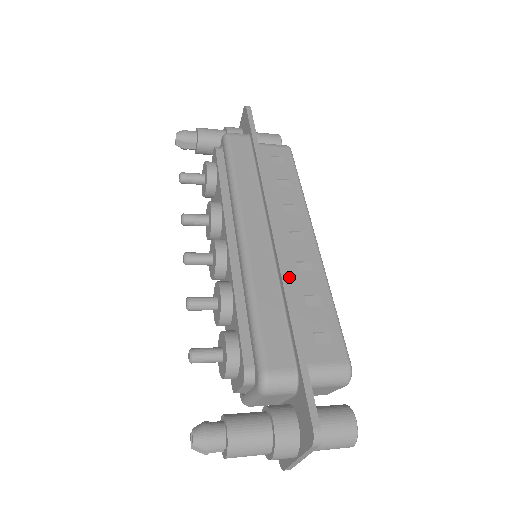
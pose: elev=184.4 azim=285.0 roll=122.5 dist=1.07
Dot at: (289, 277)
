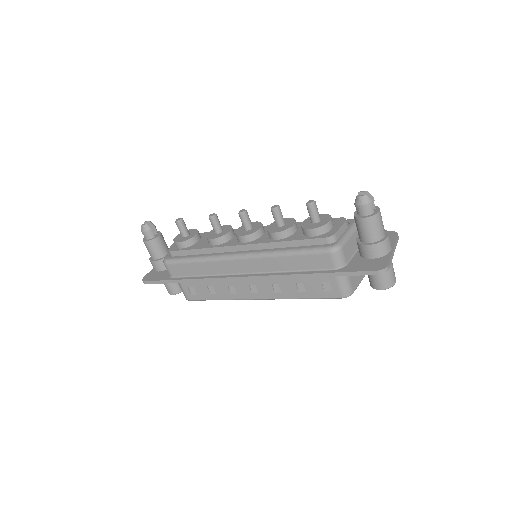
Dot at: occluded
